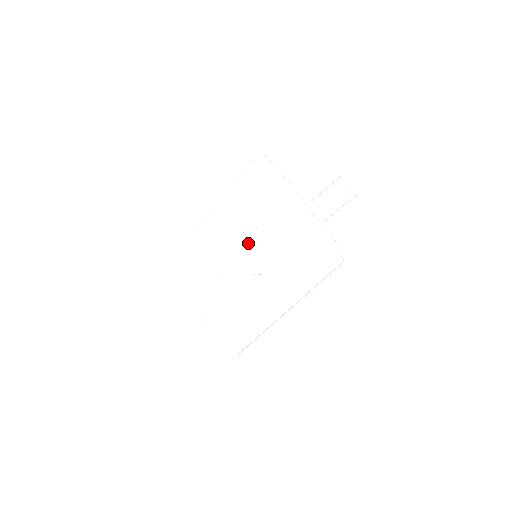
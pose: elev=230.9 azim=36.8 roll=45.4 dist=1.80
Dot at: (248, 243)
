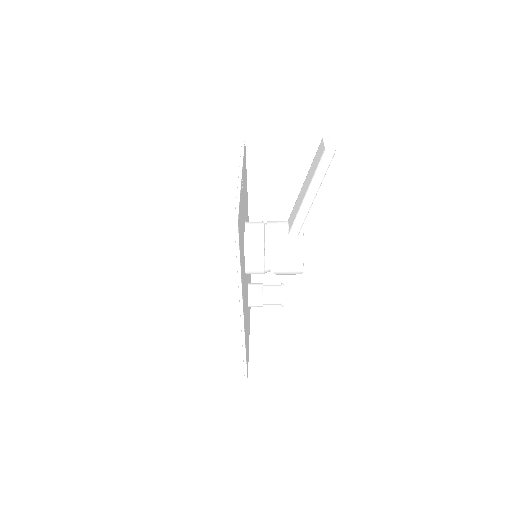
Dot at: occluded
